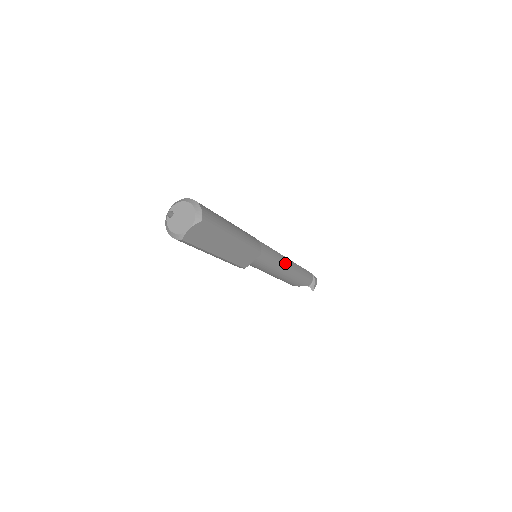
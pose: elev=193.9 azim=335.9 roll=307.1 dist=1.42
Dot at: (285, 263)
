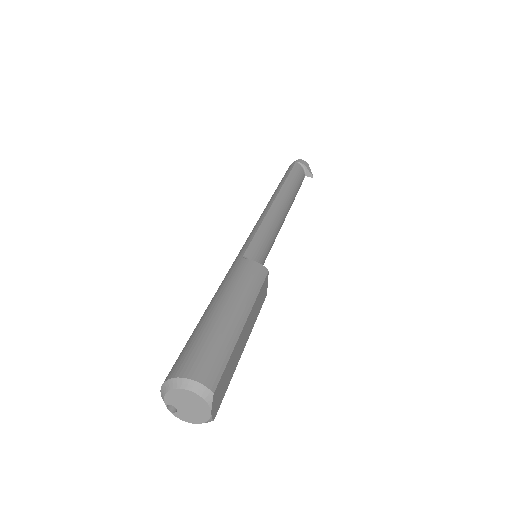
Dot at: (278, 211)
